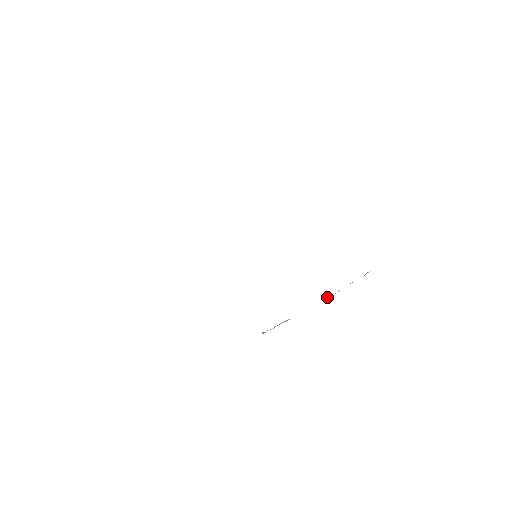
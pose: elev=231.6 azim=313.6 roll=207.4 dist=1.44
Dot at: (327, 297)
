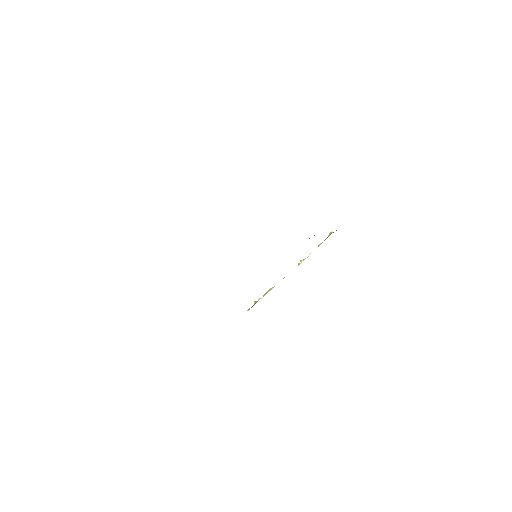
Dot at: (302, 261)
